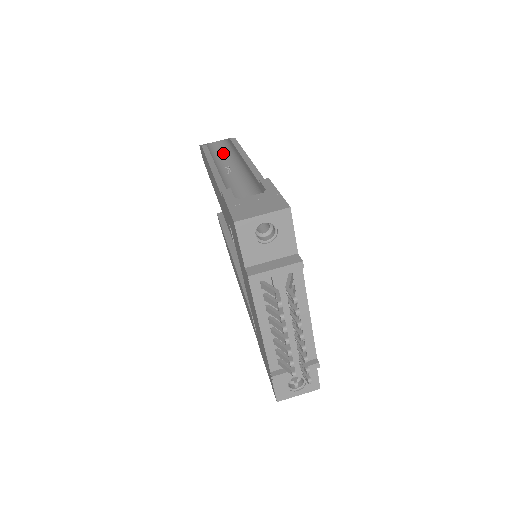
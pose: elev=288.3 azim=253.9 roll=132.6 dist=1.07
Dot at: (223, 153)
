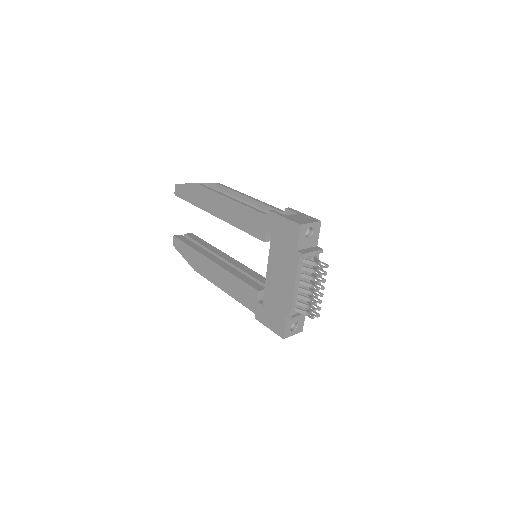
Dot at: occluded
